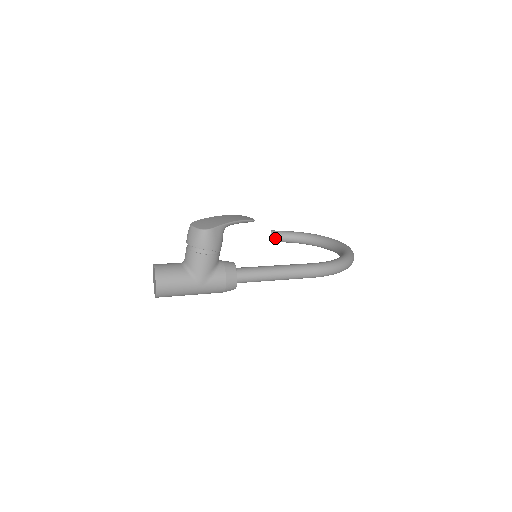
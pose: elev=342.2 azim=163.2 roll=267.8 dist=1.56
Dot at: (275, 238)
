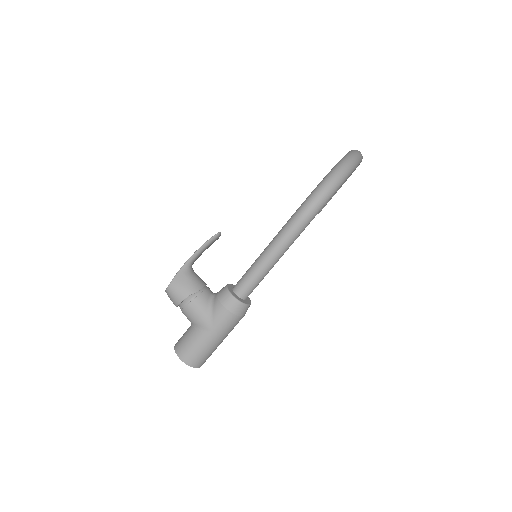
Dot at: occluded
